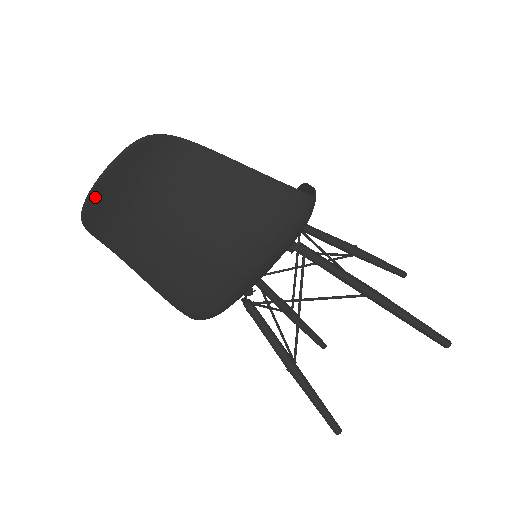
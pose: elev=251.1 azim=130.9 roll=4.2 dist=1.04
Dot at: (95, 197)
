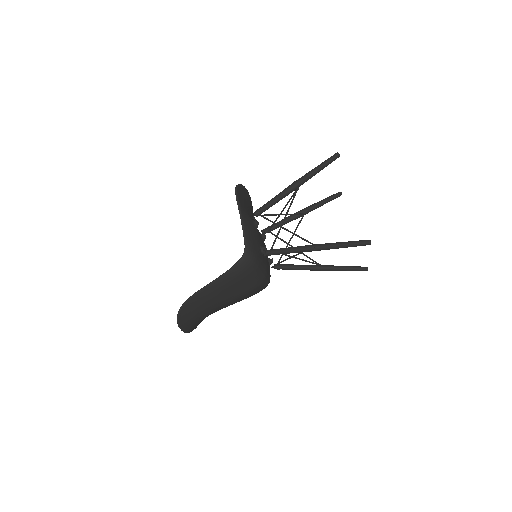
Dot at: (190, 331)
